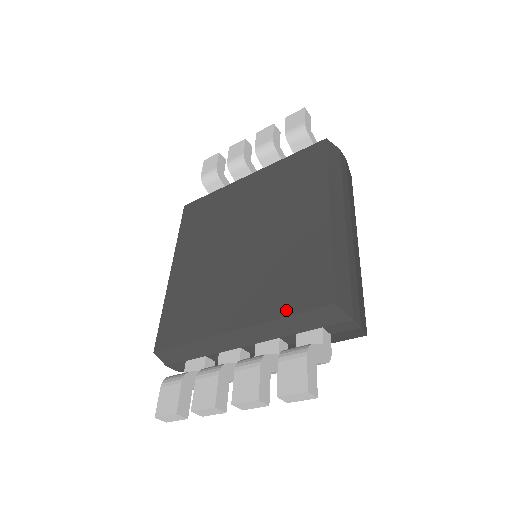
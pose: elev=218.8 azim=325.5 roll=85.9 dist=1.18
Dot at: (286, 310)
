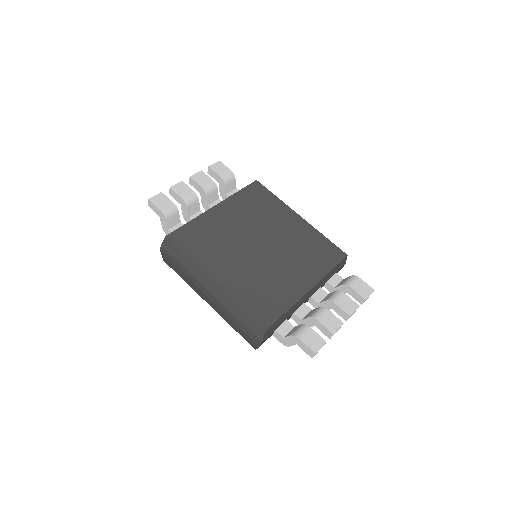
Dot at: (329, 267)
